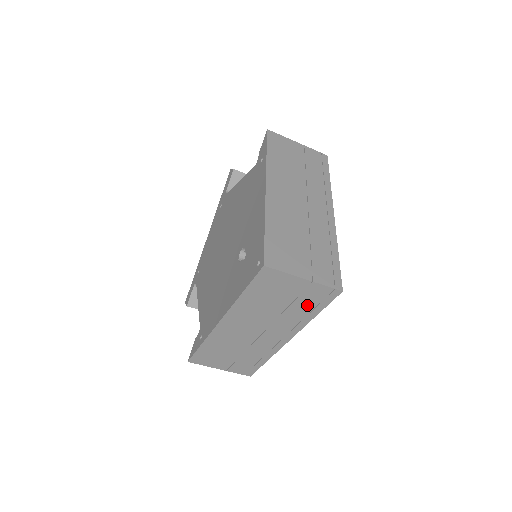
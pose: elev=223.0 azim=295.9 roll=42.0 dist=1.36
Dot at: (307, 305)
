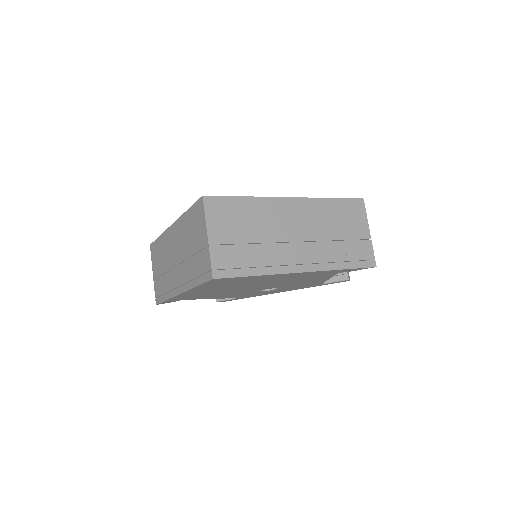
Dot at: (198, 268)
